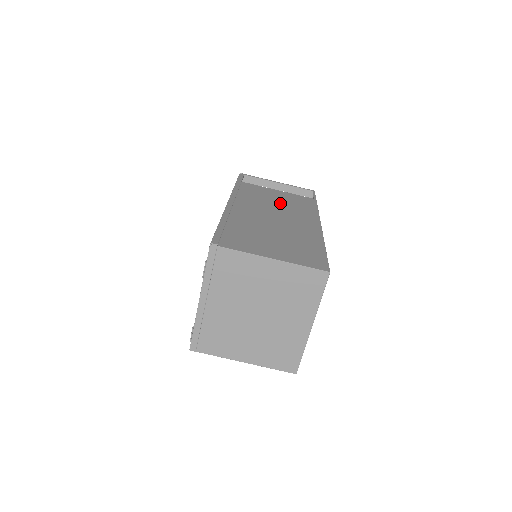
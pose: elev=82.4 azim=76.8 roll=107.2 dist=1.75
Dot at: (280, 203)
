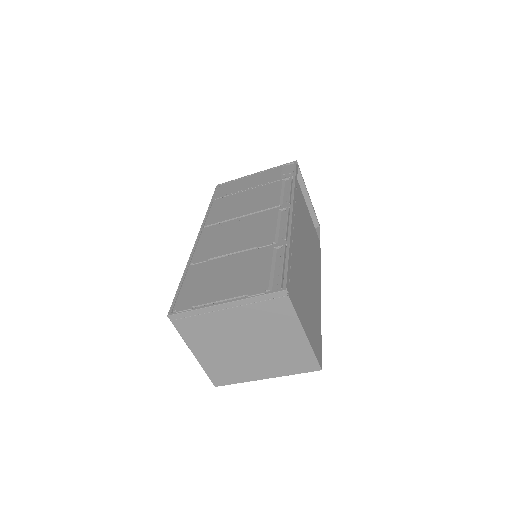
Dot at: occluded
